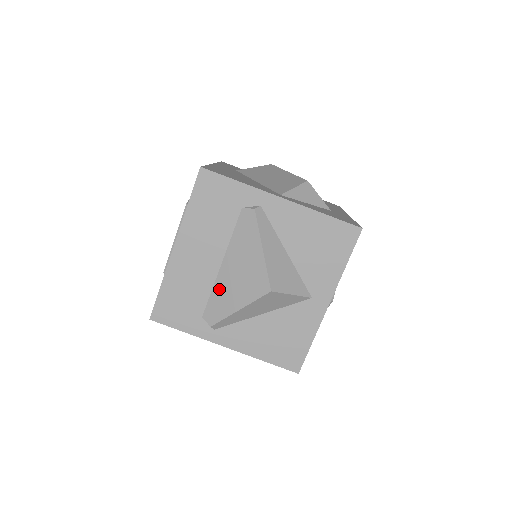
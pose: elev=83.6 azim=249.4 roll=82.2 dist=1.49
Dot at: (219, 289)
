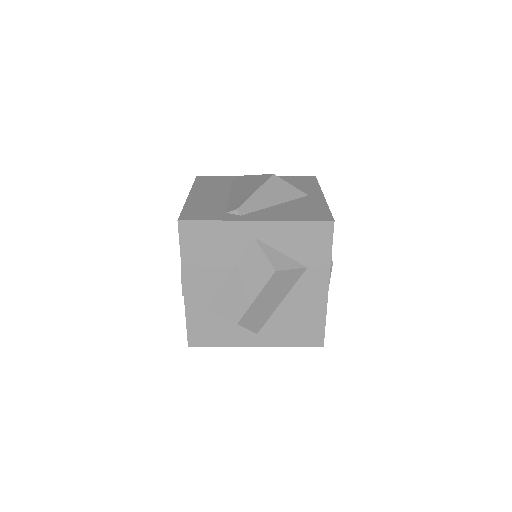
Dot at: (234, 199)
